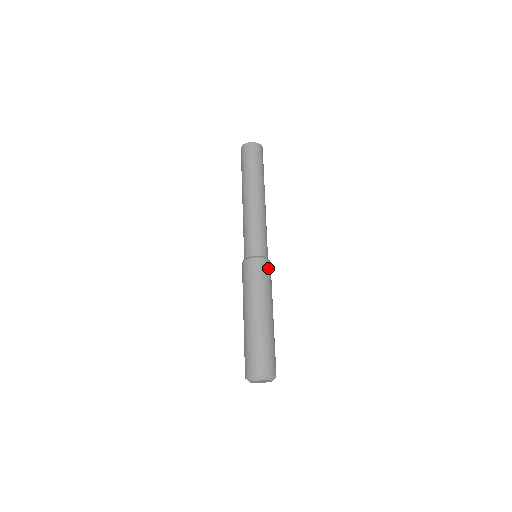
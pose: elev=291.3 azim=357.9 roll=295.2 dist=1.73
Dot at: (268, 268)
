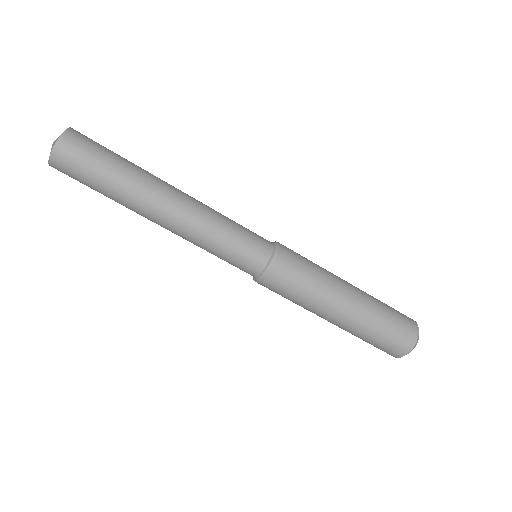
Dot at: (289, 261)
